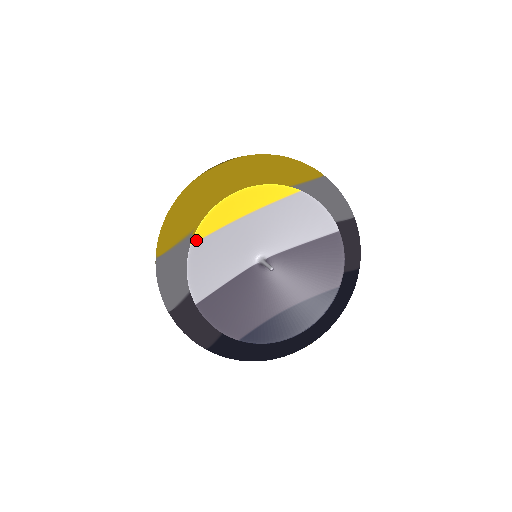
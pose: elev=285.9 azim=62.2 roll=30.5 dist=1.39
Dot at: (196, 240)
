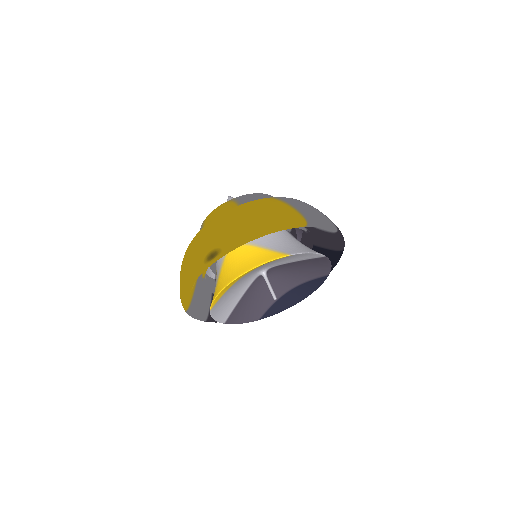
Dot at: (213, 306)
